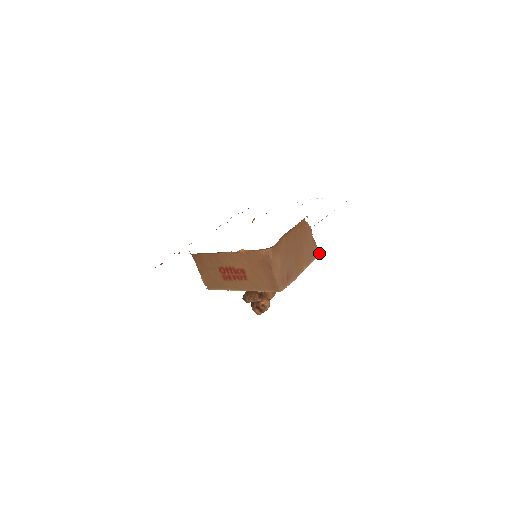
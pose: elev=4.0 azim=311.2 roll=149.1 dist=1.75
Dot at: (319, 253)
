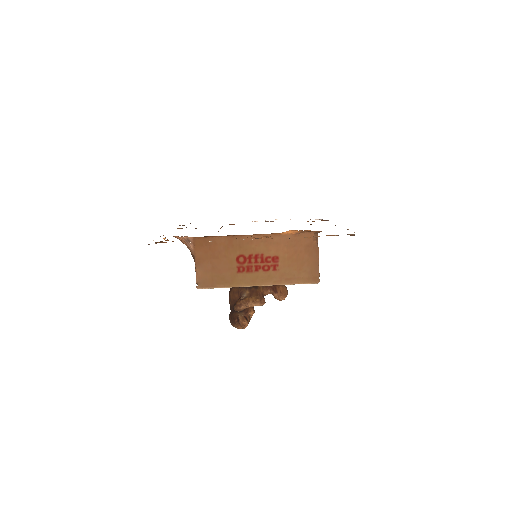
Dot at: occluded
